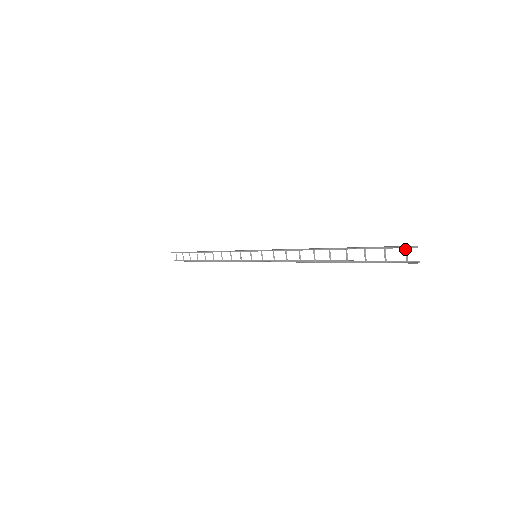
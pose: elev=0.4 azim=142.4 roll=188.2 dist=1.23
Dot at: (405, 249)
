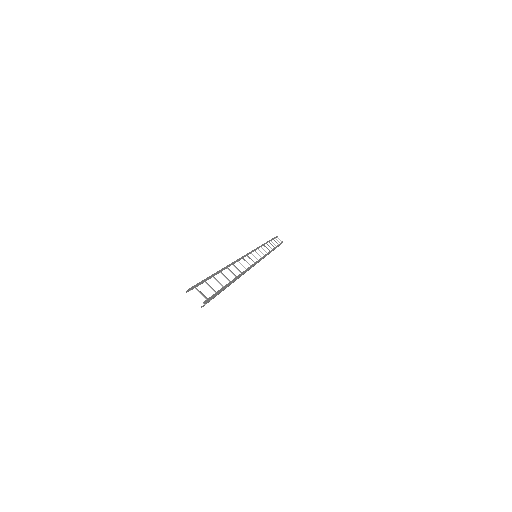
Dot at: (196, 289)
